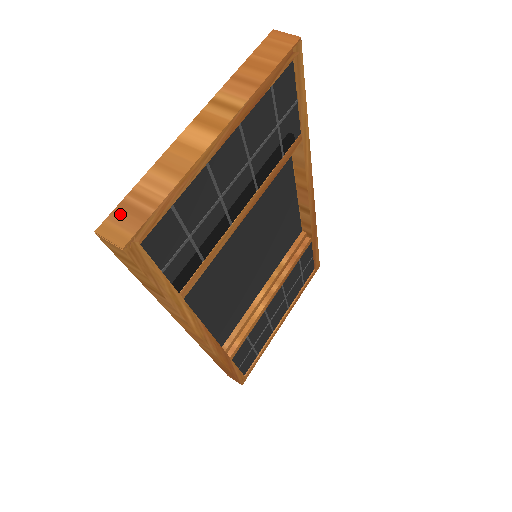
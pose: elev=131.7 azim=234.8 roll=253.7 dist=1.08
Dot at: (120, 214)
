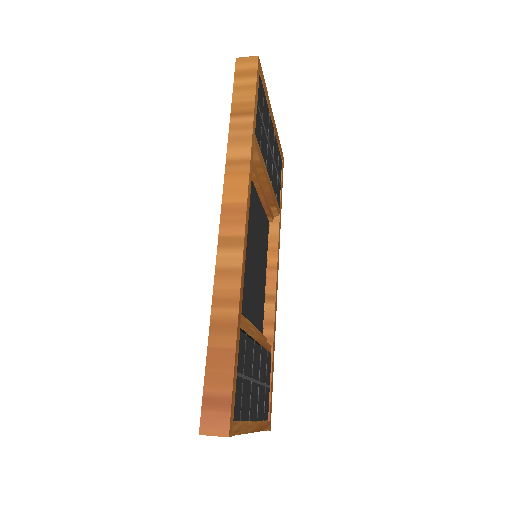
Dot at: occluded
